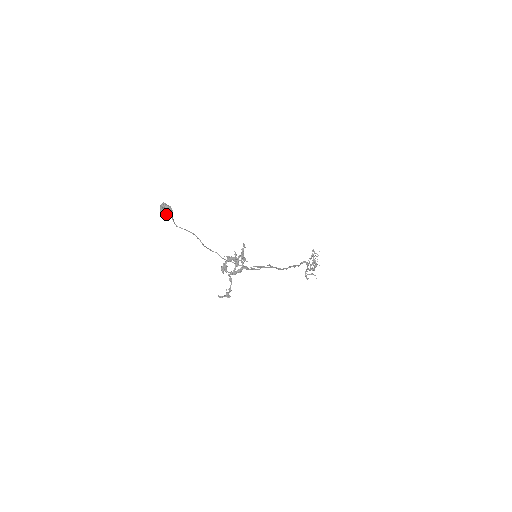
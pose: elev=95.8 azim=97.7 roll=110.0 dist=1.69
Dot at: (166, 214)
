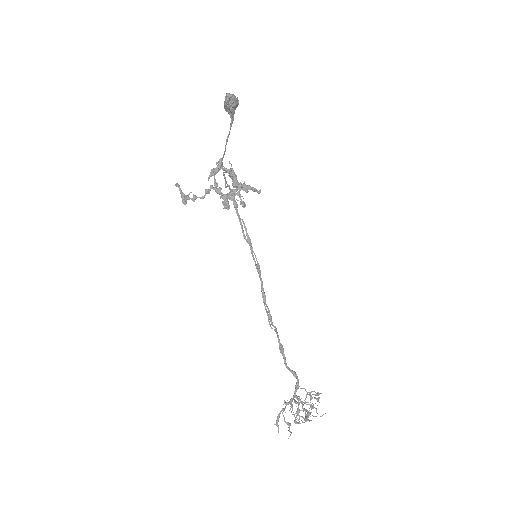
Dot at: (229, 95)
